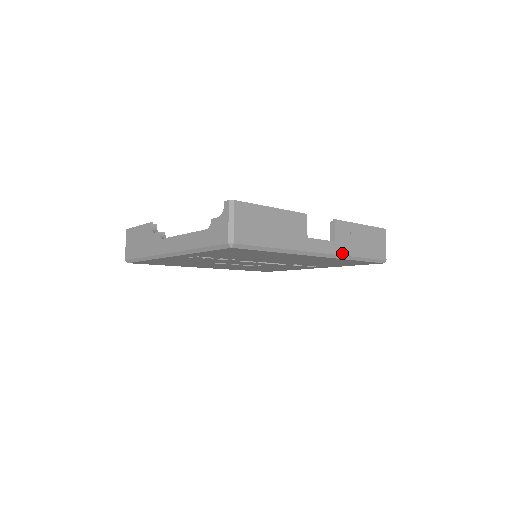
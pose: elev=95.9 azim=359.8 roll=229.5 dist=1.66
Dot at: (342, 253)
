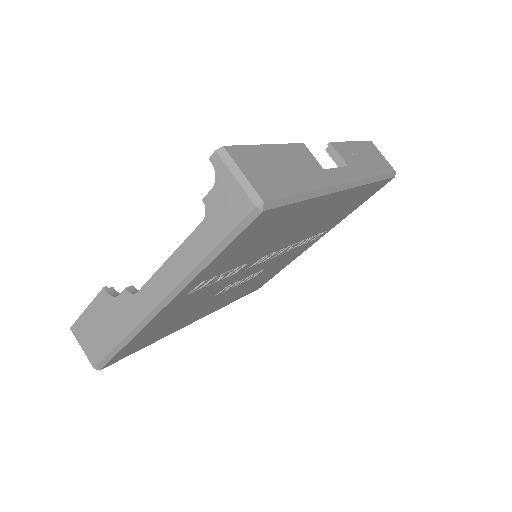
Dot at: (362, 177)
